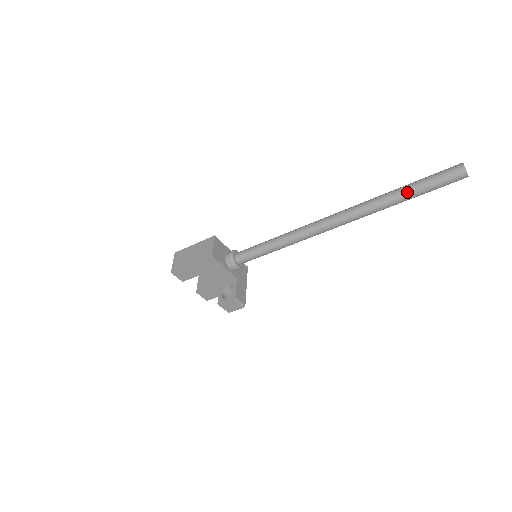
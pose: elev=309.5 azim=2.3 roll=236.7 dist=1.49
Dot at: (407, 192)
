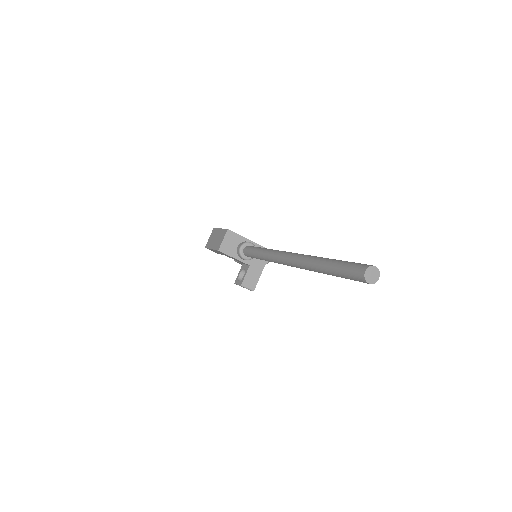
Dot at: (327, 270)
